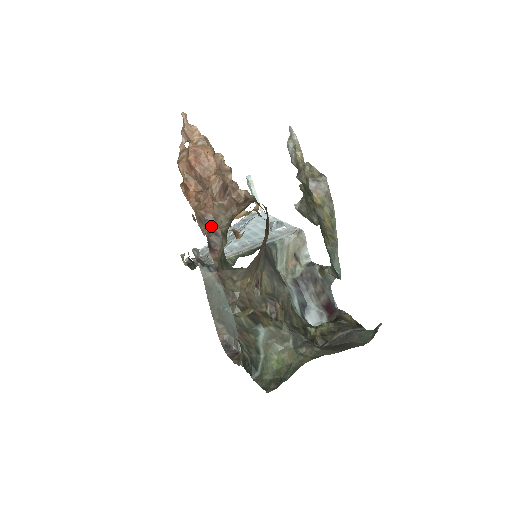
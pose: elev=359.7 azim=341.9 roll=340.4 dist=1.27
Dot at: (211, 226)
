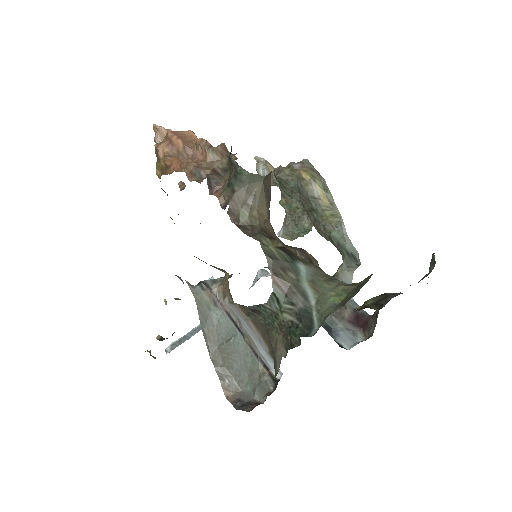
Dot at: (206, 176)
